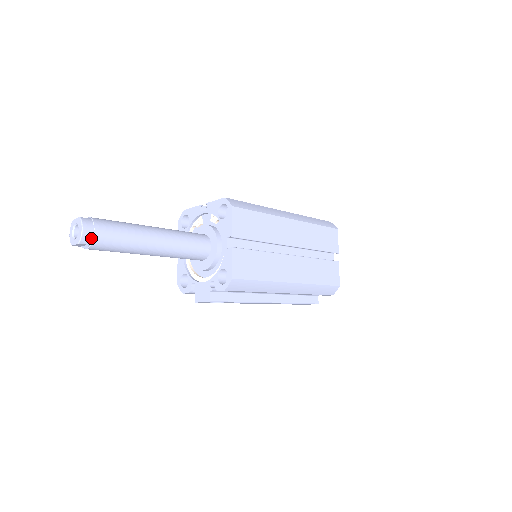
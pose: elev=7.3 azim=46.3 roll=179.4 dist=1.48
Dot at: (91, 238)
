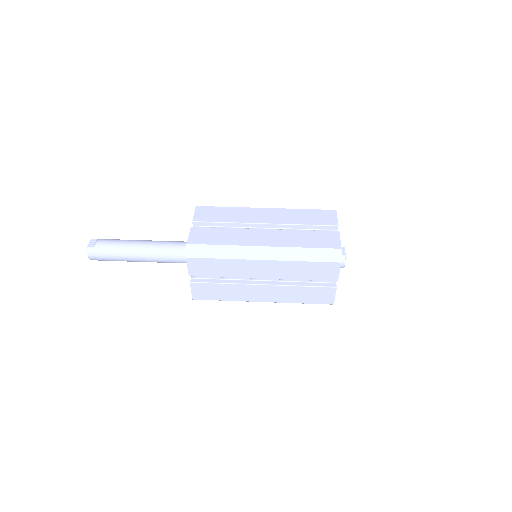
Dot at: (96, 259)
